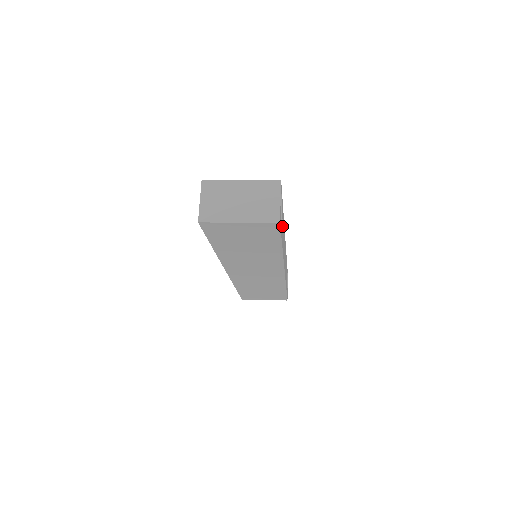
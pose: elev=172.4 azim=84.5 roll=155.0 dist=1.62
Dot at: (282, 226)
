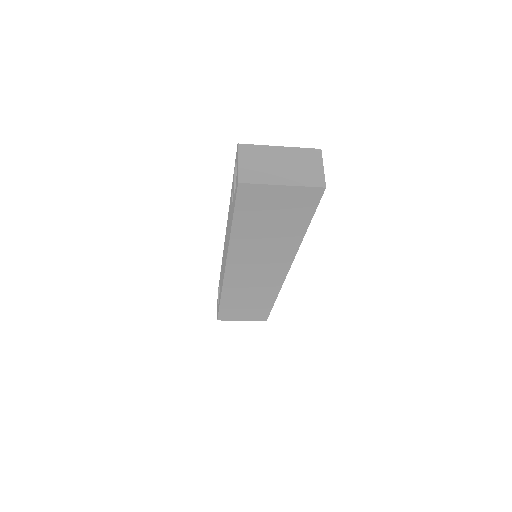
Dot at: occluded
